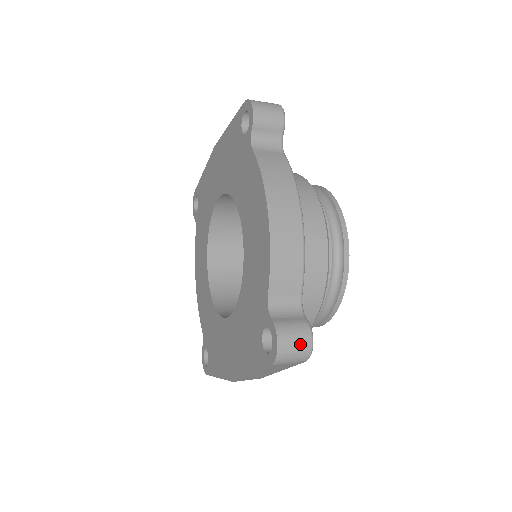
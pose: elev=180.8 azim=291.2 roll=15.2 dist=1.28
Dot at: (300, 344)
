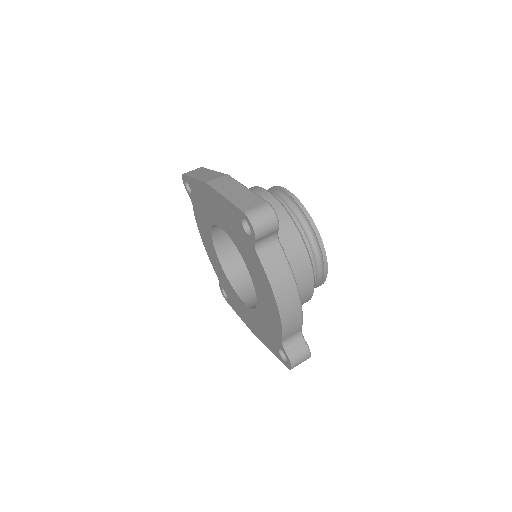
Dot at: (304, 360)
